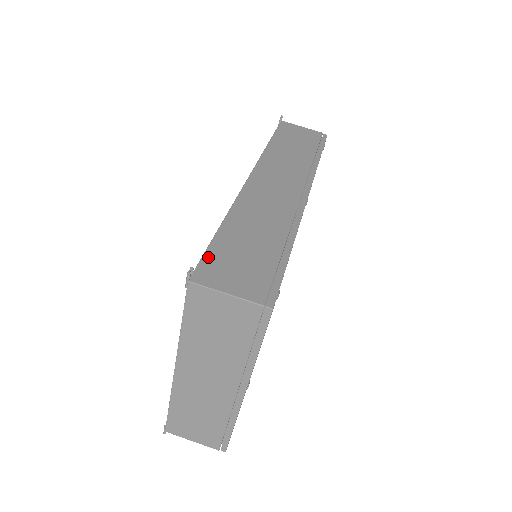
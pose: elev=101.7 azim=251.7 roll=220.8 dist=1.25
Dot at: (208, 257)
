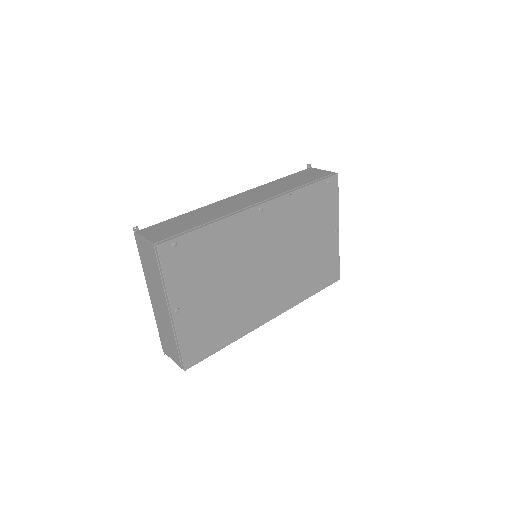
Dot at: (156, 225)
